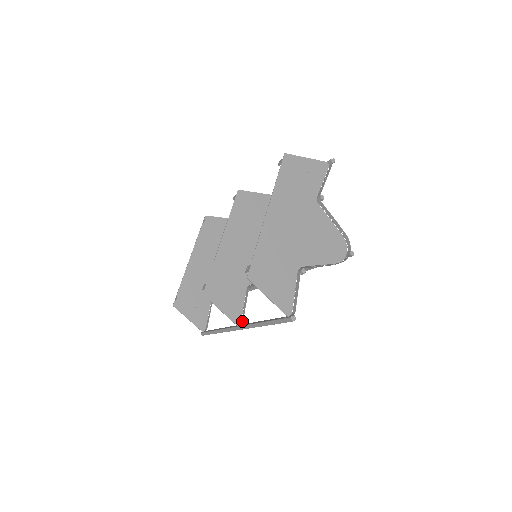
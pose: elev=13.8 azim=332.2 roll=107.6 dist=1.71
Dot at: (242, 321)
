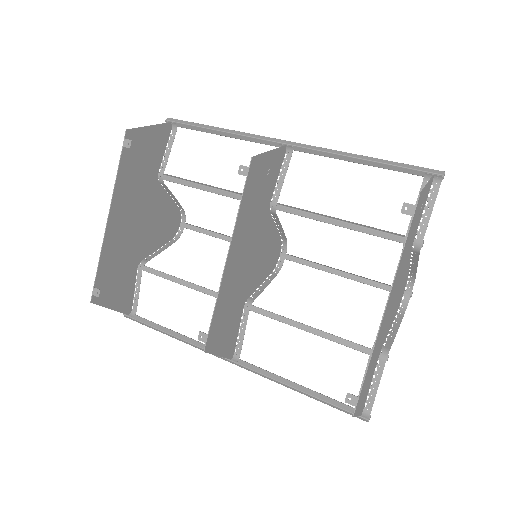
Dot at: (238, 354)
